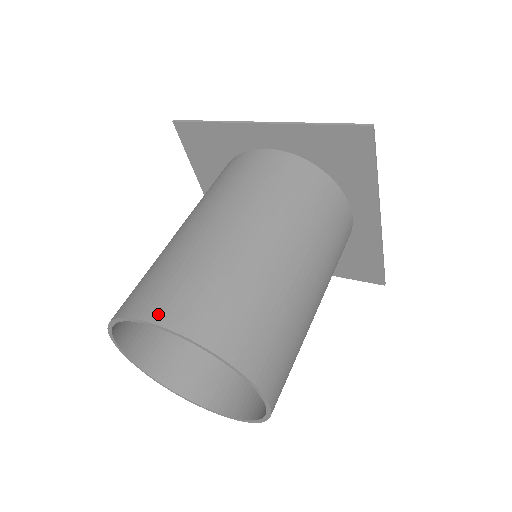
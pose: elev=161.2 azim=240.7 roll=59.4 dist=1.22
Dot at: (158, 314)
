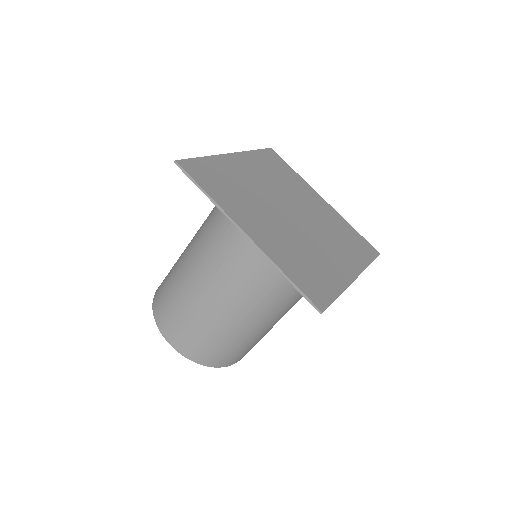
Dot at: (172, 341)
